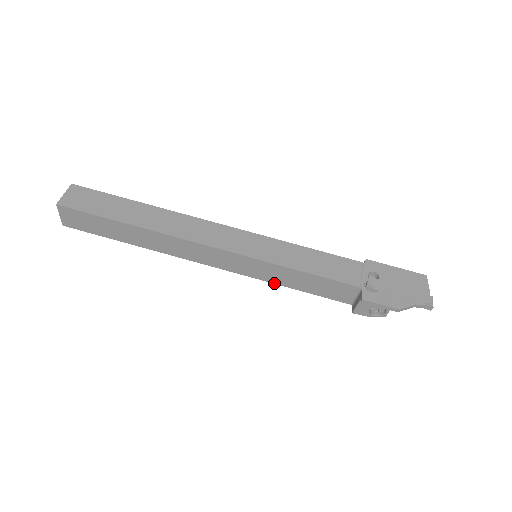
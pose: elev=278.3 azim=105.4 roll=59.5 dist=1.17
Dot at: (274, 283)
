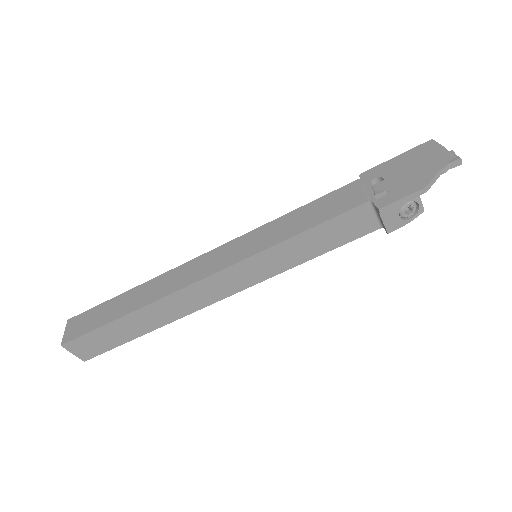
Dot at: (292, 267)
